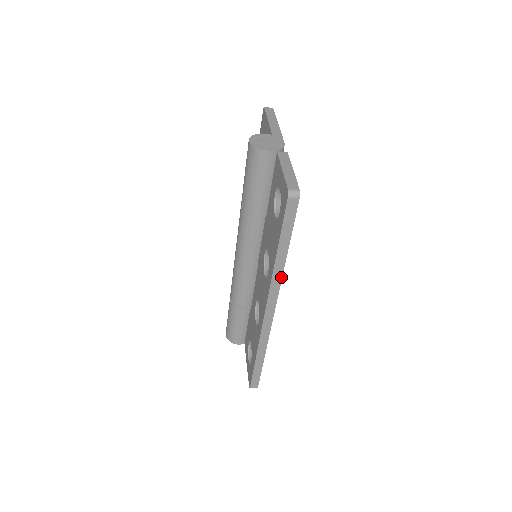
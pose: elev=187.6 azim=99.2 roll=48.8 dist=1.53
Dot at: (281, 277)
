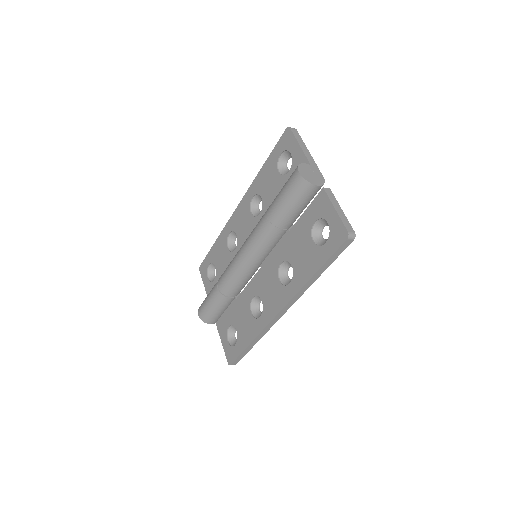
Dot at: occluded
